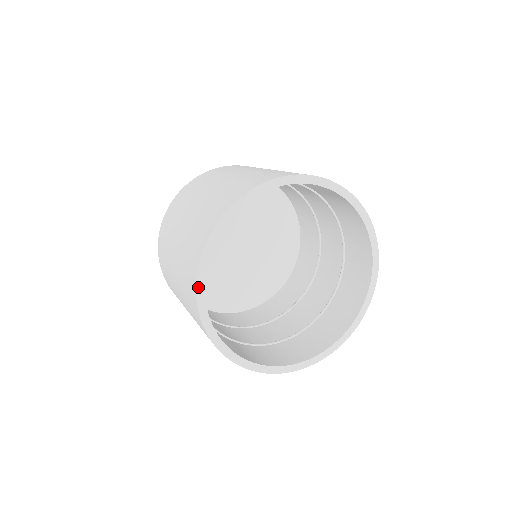
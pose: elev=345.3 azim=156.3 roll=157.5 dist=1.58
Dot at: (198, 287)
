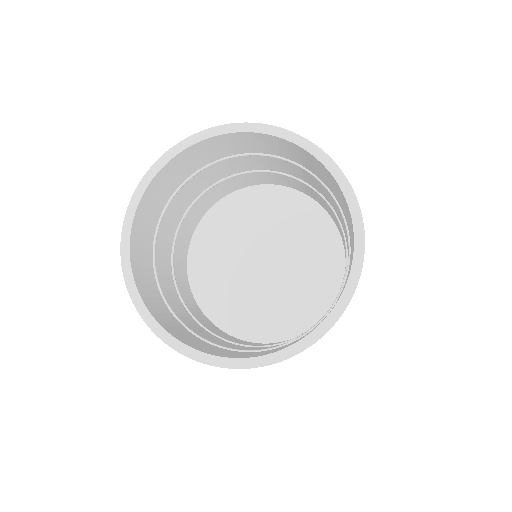
Dot at: (139, 188)
